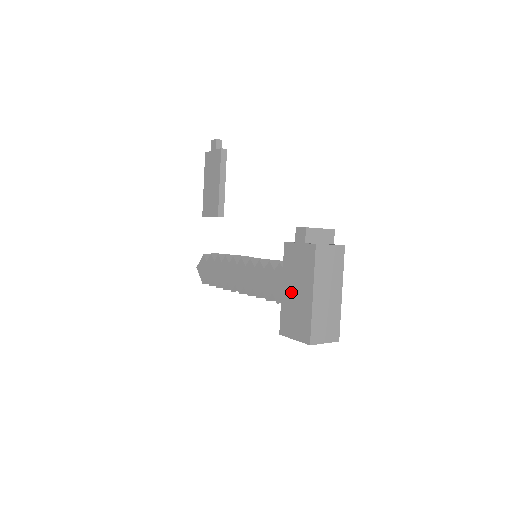
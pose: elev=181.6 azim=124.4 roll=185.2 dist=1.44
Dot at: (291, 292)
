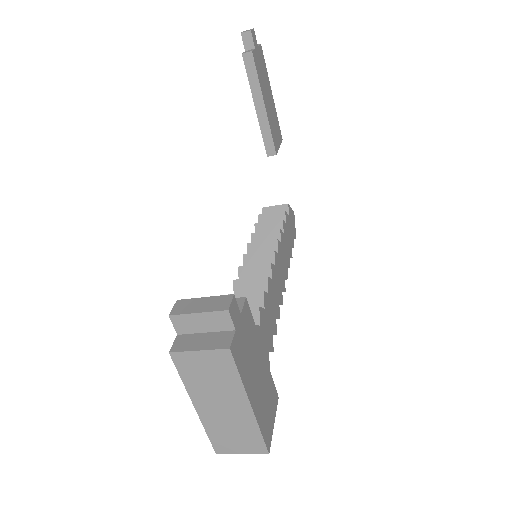
Dot at: occluded
